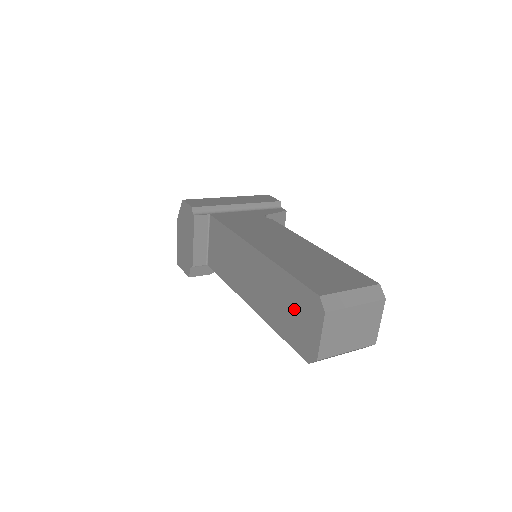
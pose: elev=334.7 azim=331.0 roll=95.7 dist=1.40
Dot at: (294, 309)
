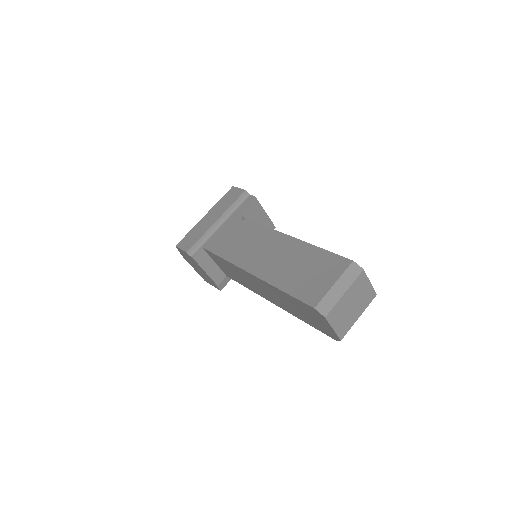
Dot at: (305, 312)
